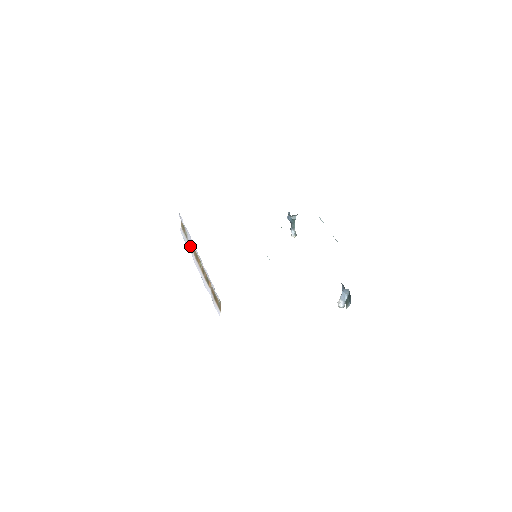
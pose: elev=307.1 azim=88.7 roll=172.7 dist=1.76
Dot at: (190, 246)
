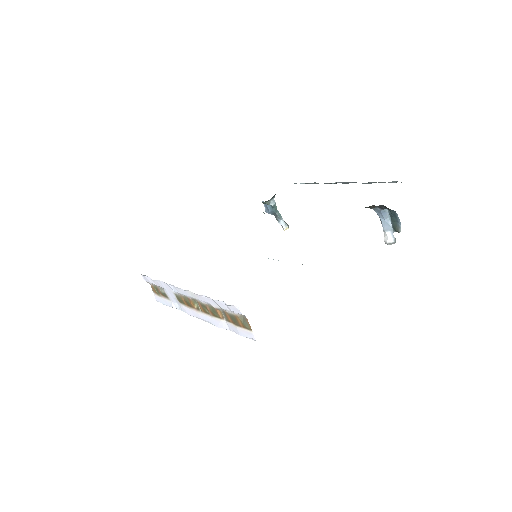
Dot at: (175, 302)
